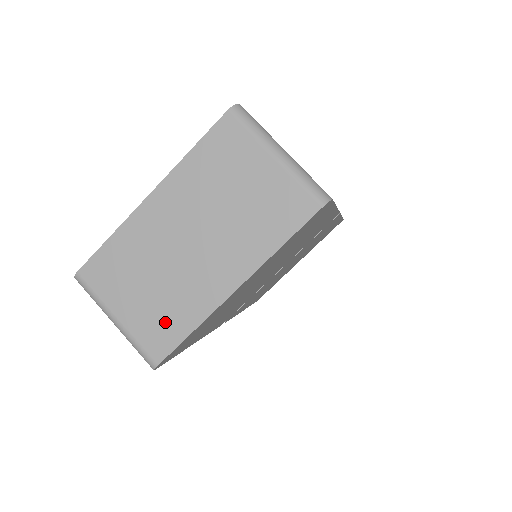
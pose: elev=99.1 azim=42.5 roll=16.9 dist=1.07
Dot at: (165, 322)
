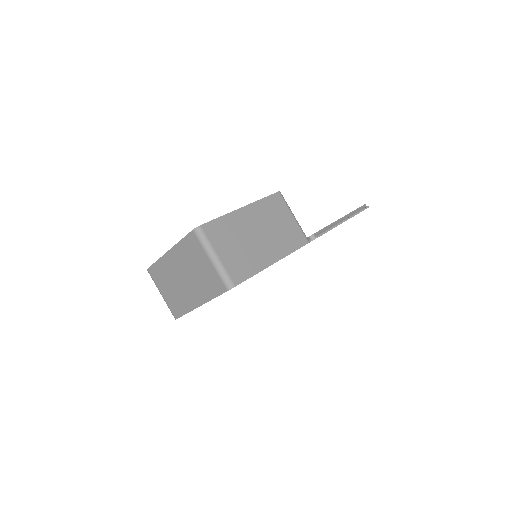
Dot at: (177, 305)
